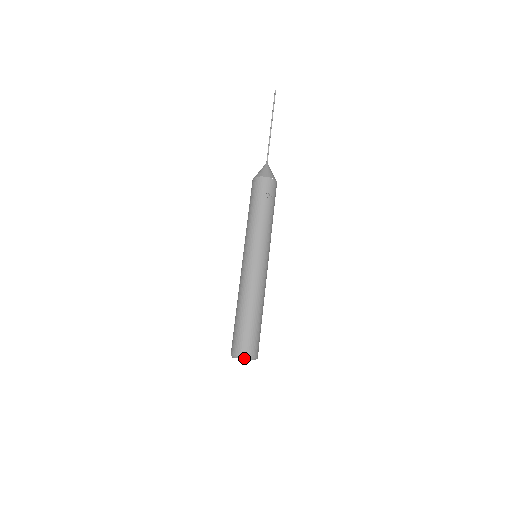
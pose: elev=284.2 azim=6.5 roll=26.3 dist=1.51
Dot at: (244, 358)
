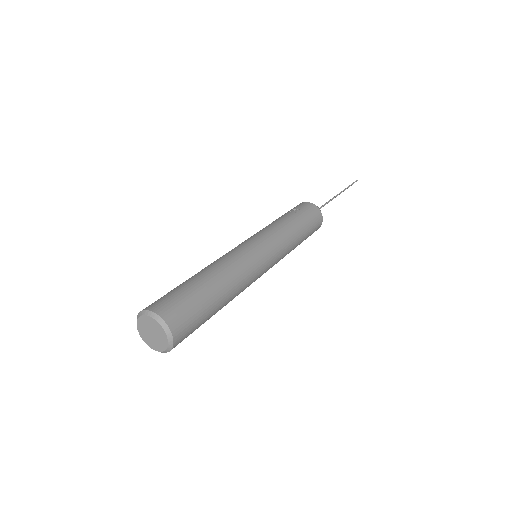
Dot at: (142, 315)
